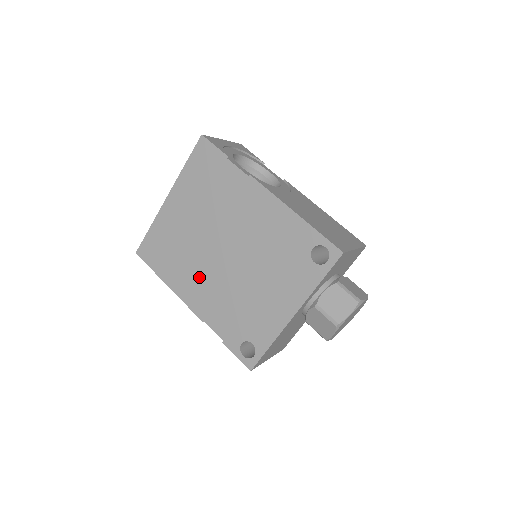
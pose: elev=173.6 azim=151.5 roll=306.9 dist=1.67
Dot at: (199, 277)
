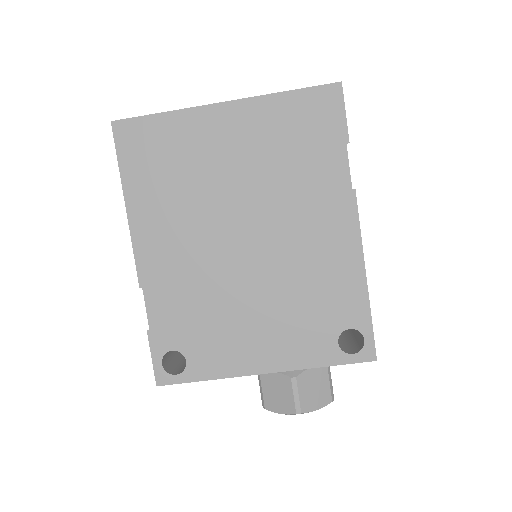
Dot at: (182, 235)
